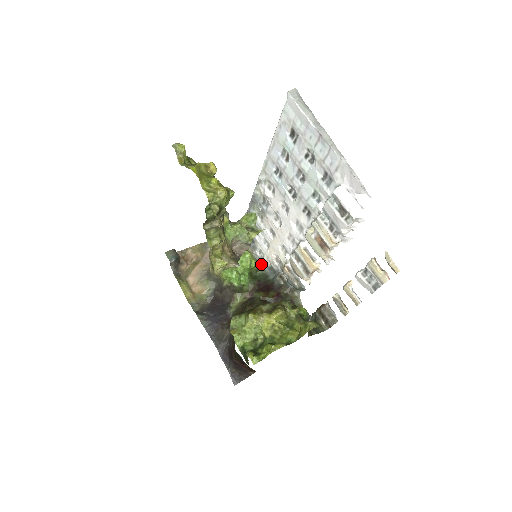
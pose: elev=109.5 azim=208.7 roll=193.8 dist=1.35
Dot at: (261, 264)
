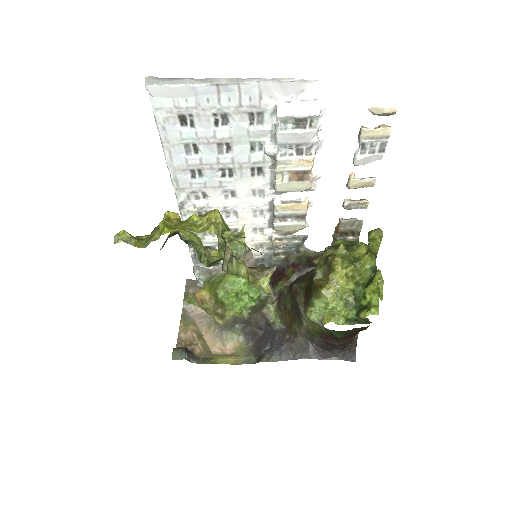
Dot at: occluded
